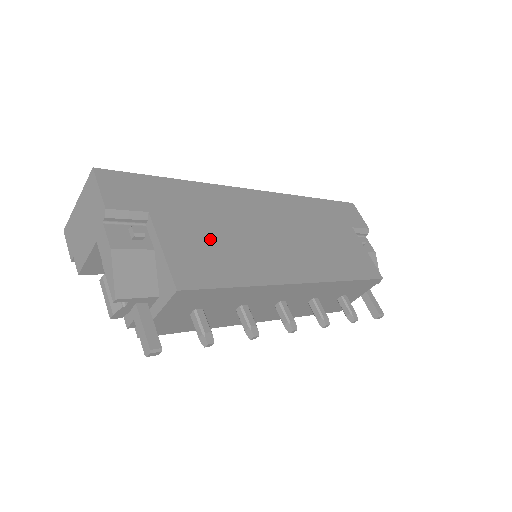
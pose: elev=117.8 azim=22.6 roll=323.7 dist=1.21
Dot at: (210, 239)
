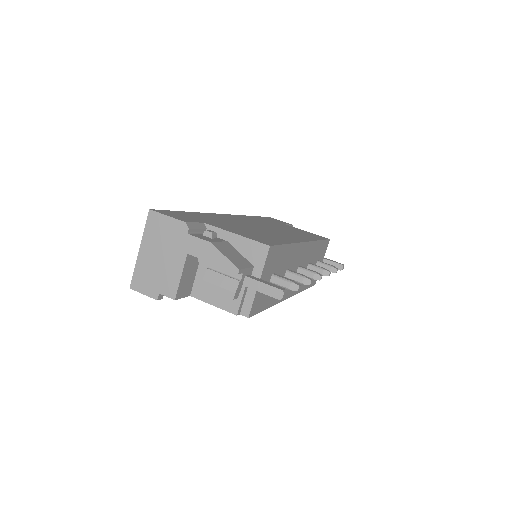
Dot at: (245, 230)
